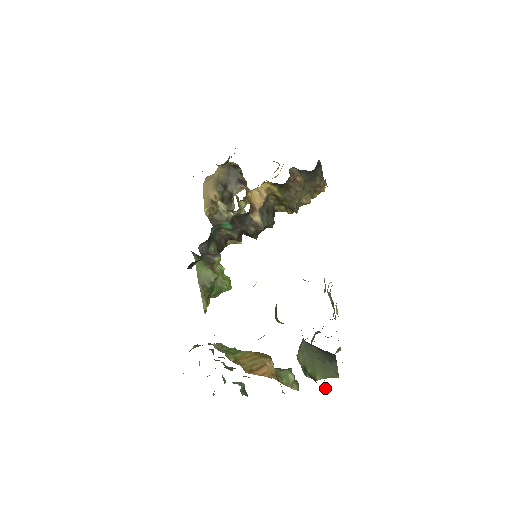
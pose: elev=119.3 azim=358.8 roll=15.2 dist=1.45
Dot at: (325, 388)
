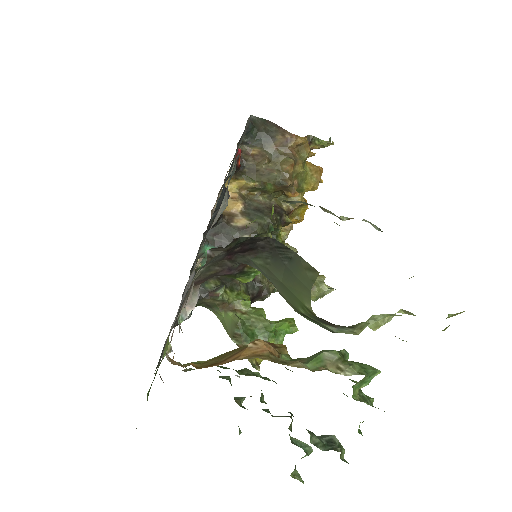
Dot at: occluded
